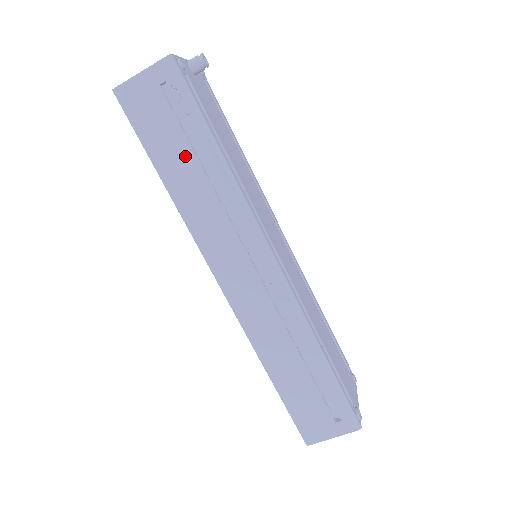
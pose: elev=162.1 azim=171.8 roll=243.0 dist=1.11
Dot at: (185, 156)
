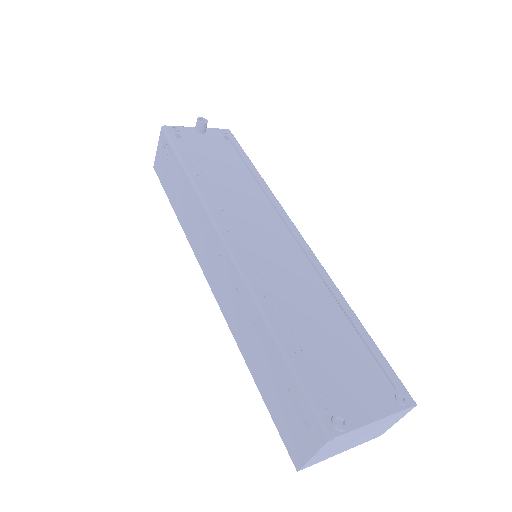
Dot at: (177, 187)
